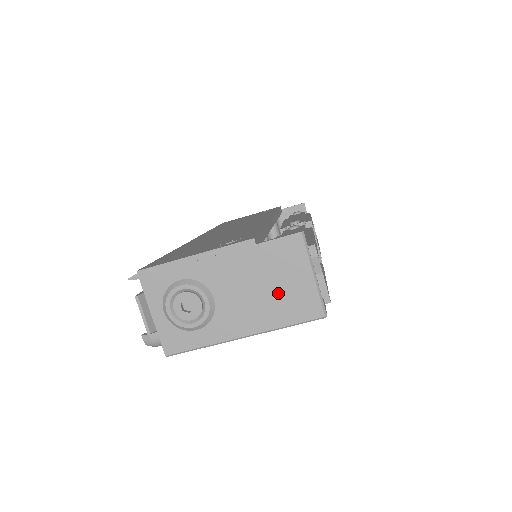
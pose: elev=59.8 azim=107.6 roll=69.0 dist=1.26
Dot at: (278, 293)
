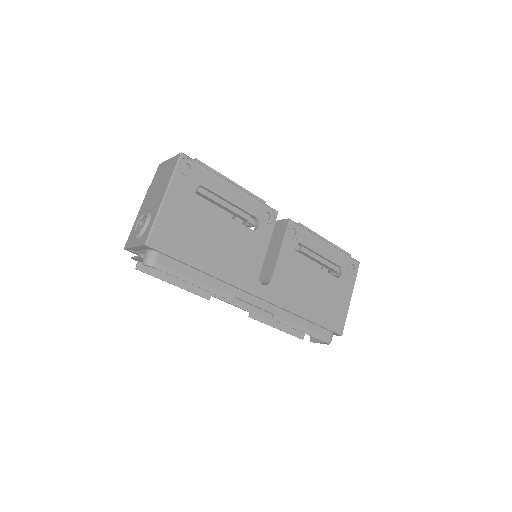
Dot at: (164, 177)
